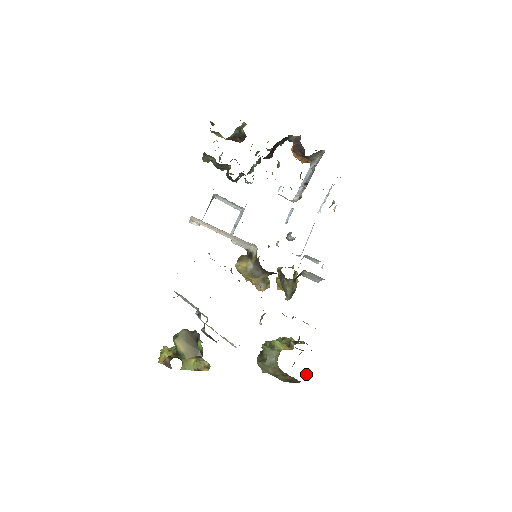
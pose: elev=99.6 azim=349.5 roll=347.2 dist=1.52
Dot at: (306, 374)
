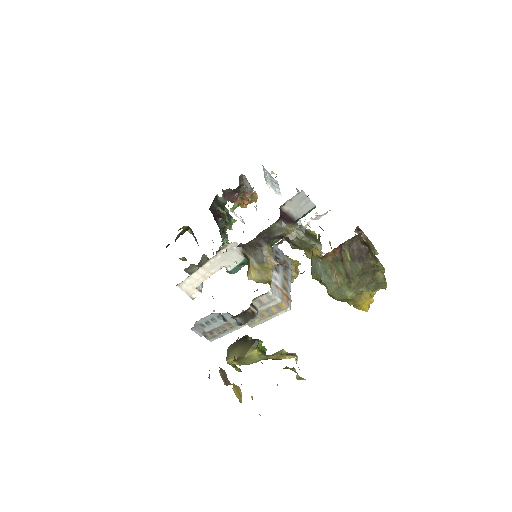
Dot at: occluded
